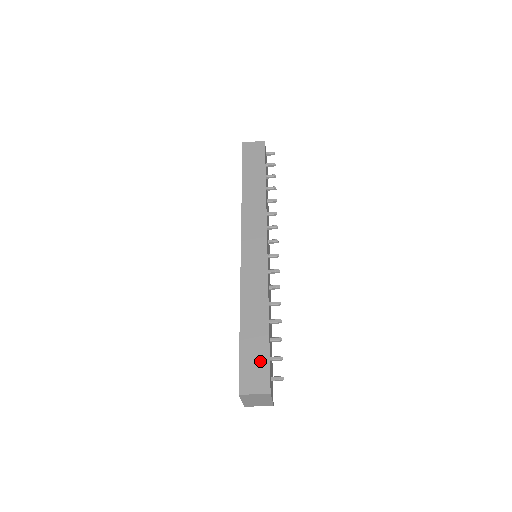
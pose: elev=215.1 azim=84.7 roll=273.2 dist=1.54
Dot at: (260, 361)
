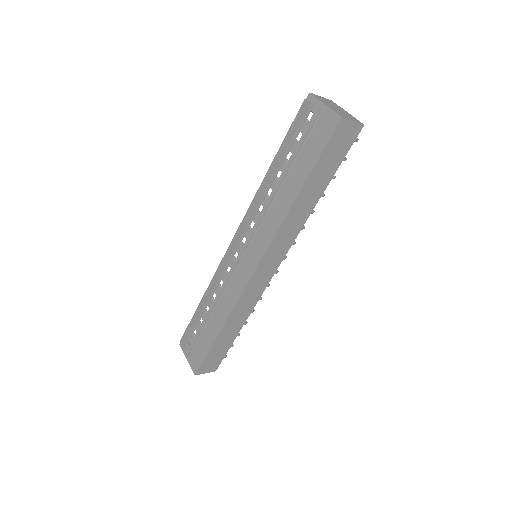
Dot at: (220, 356)
